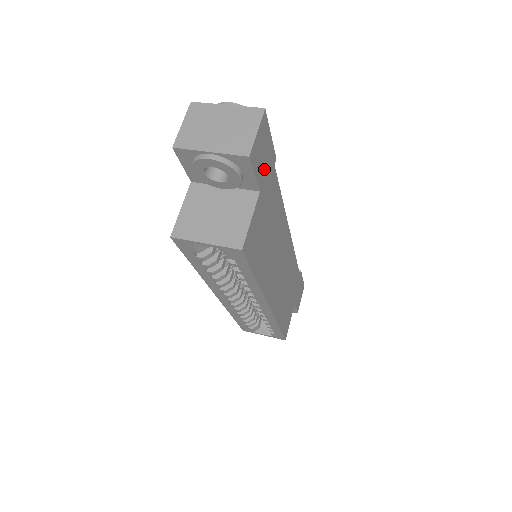
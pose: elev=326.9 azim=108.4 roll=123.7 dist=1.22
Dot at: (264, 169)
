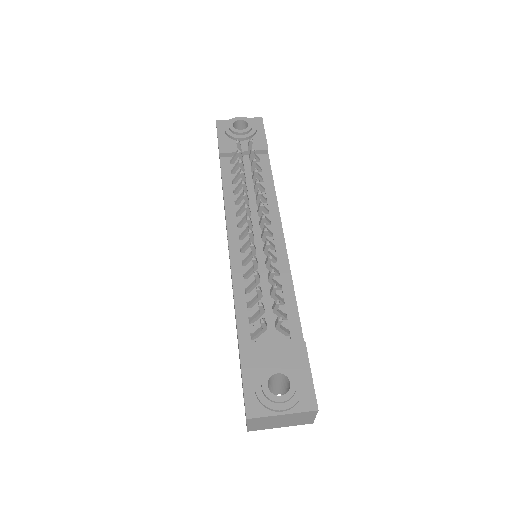
Dot at: occluded
